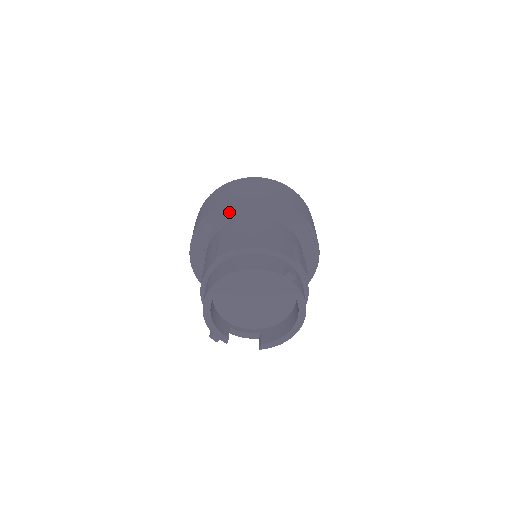
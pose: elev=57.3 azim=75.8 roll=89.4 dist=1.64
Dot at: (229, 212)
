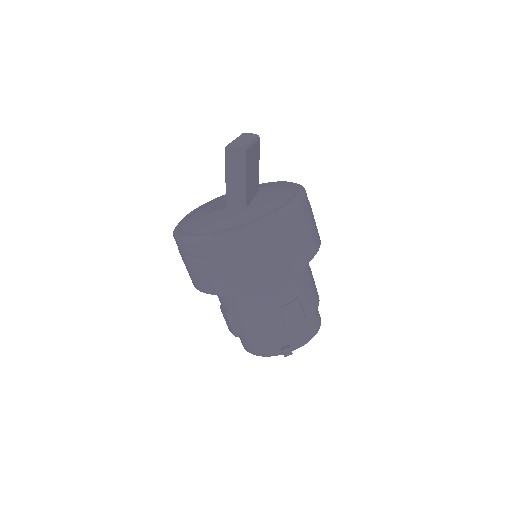
Dot at: occluded
